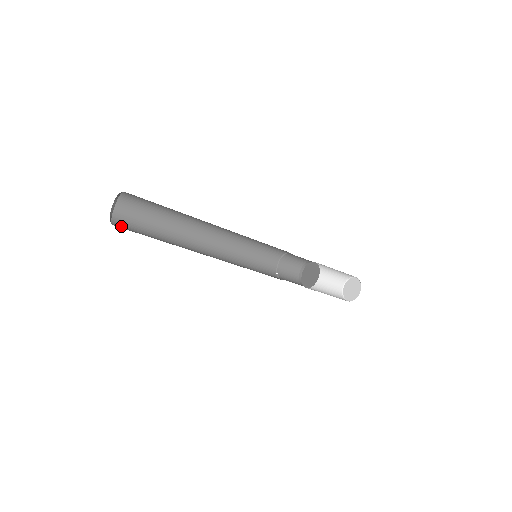
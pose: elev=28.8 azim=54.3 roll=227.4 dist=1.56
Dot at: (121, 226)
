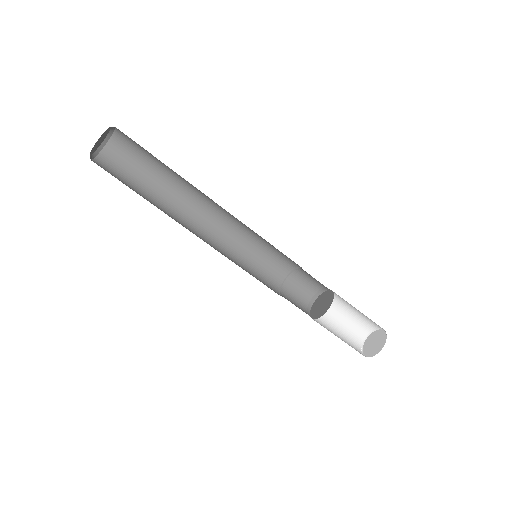
Dot at: (103, 166)
